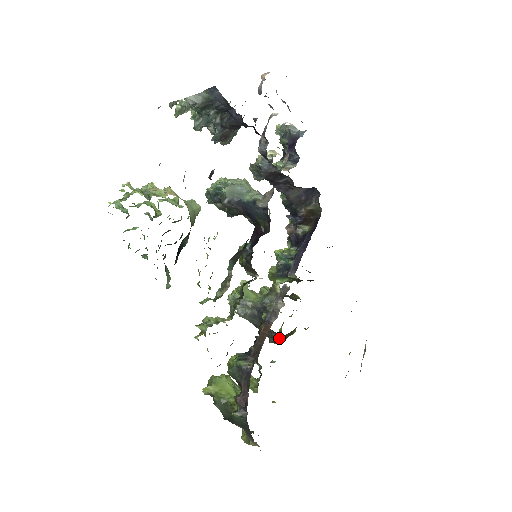
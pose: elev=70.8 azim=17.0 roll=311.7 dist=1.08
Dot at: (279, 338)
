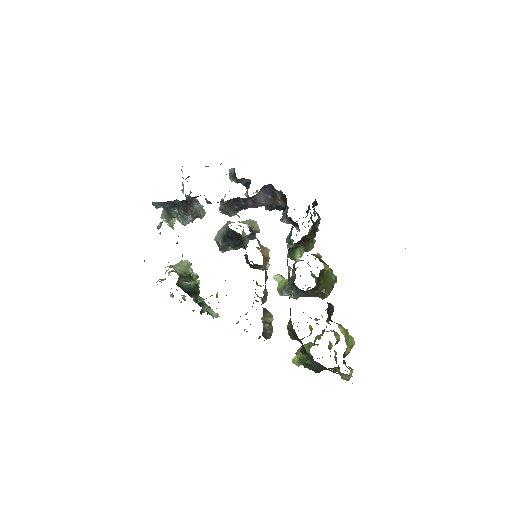
Dot at: (321, 291)
